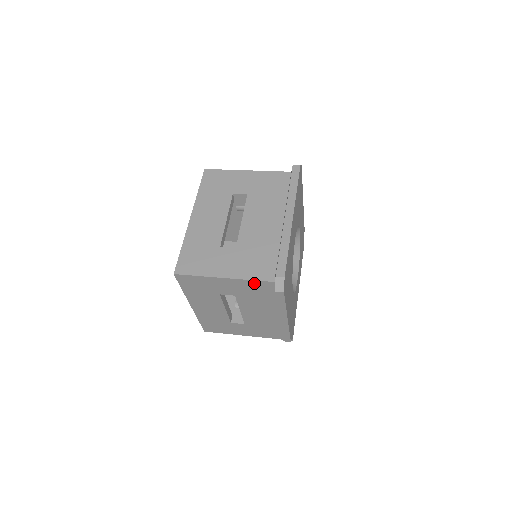
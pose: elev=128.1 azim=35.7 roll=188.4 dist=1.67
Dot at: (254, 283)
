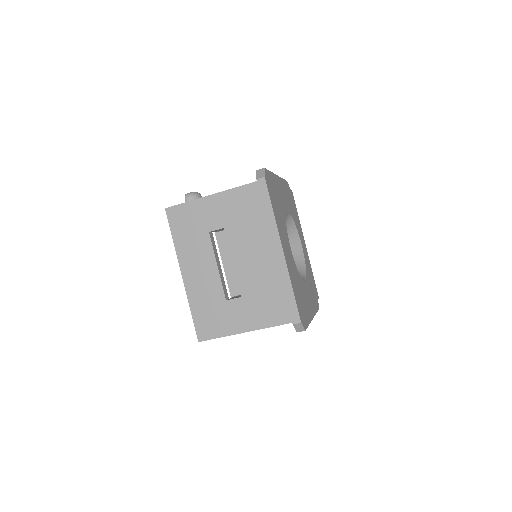
Dot at: (274, 325)
